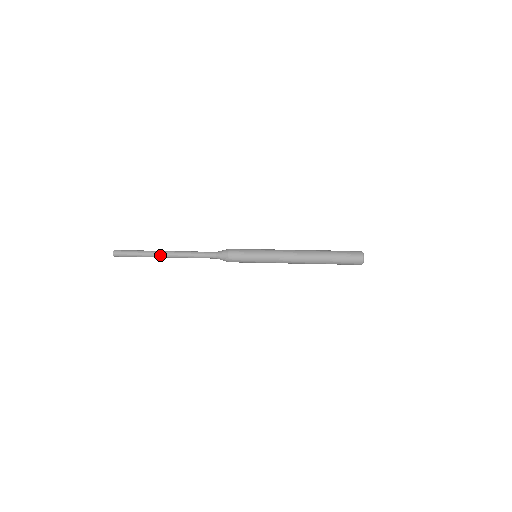
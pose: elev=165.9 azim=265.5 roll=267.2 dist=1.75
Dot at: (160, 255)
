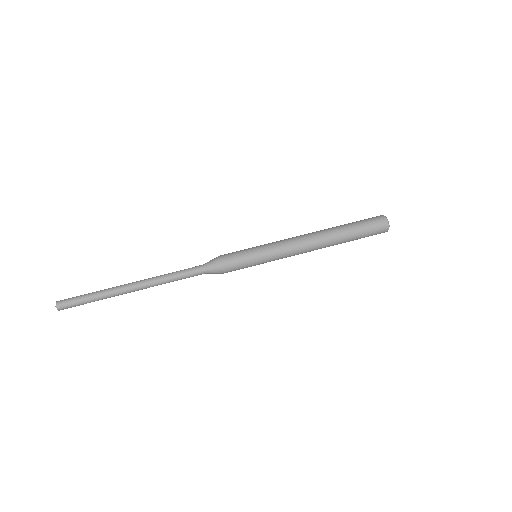
Dot at: occluded
